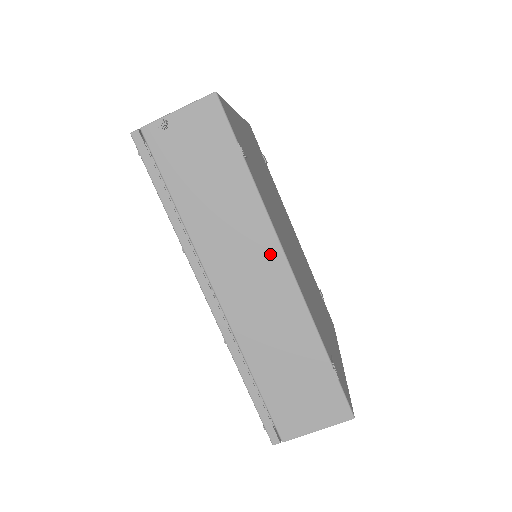
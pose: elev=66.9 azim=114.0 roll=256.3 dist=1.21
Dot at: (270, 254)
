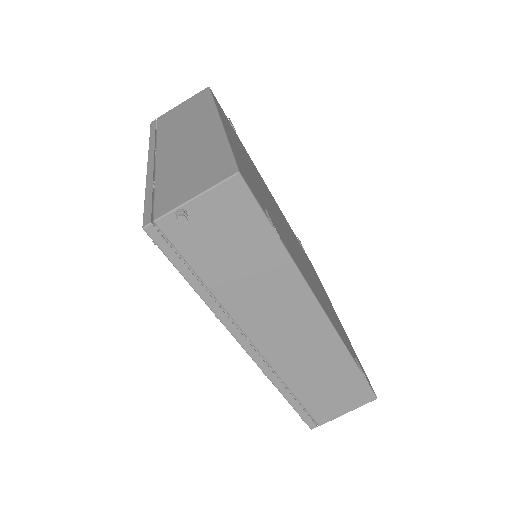
Dot at: (305, 307)
